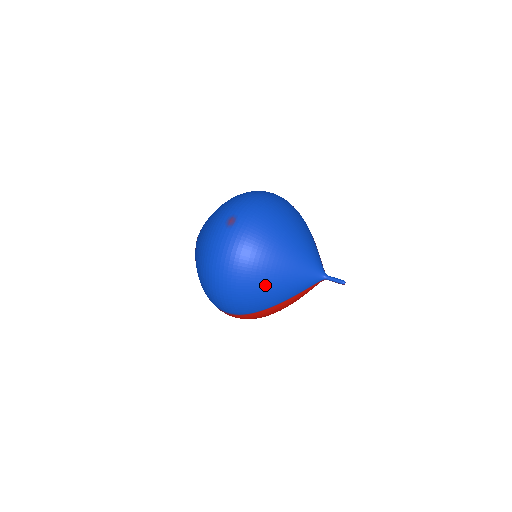
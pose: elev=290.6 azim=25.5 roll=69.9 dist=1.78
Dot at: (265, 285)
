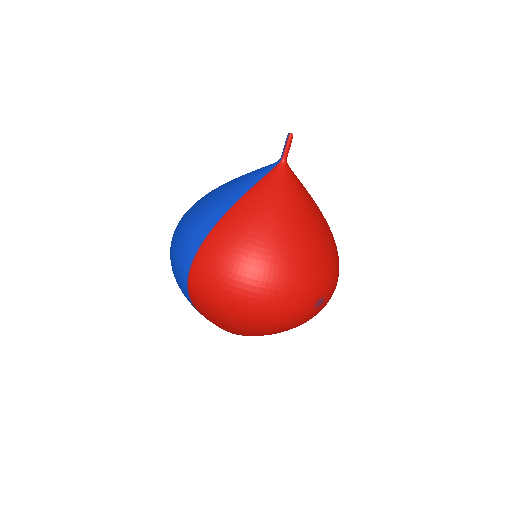
Dot at: (208, 198)
